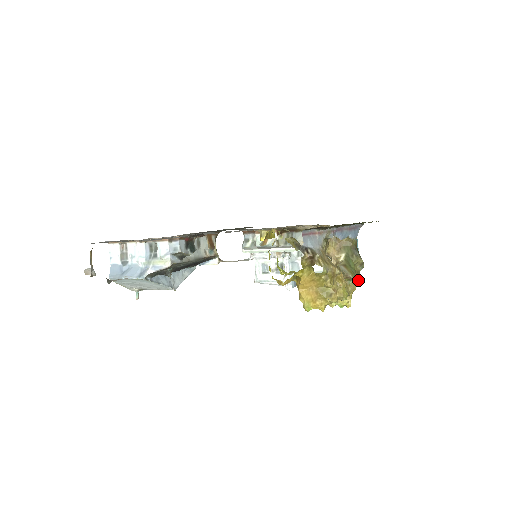
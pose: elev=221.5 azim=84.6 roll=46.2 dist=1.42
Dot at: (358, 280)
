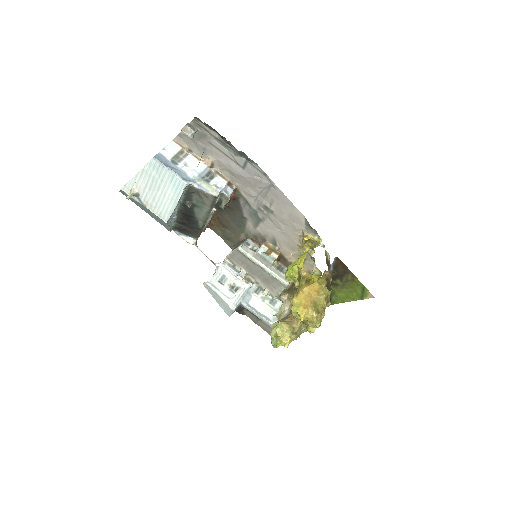
Dot at: (299, 336)
